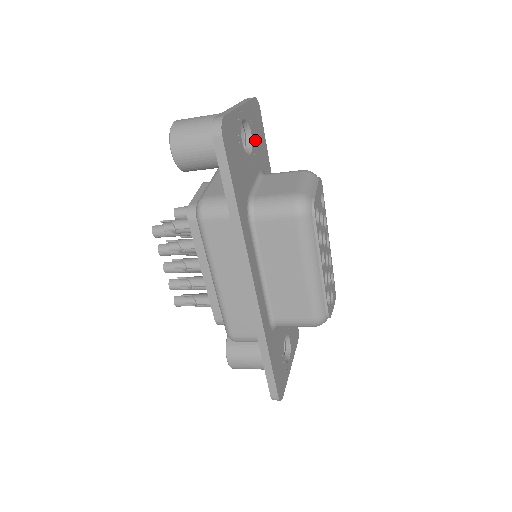
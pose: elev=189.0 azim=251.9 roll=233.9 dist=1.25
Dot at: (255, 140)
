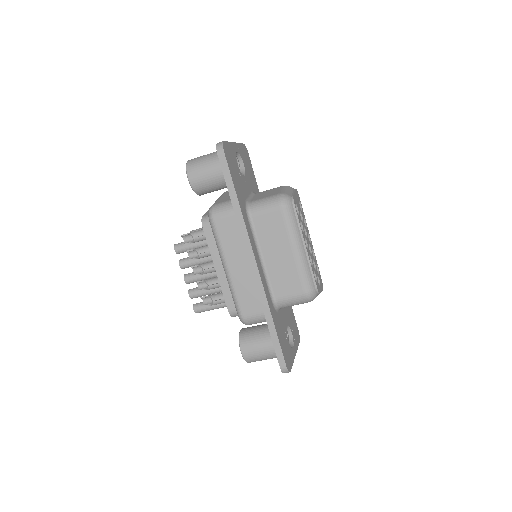
Dot at: (247, 170)
